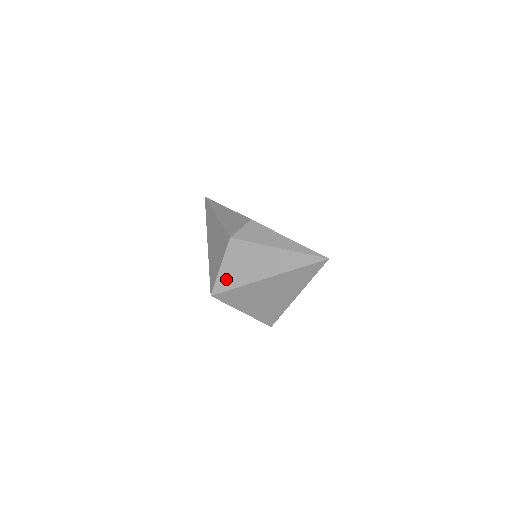
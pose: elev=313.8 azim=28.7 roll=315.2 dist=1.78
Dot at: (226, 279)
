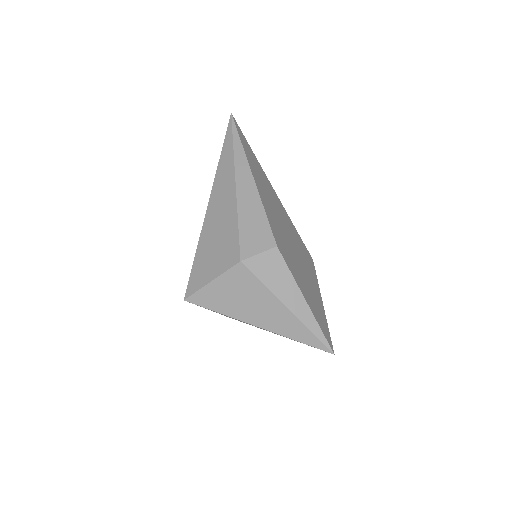
Dot at: (211, 297)
